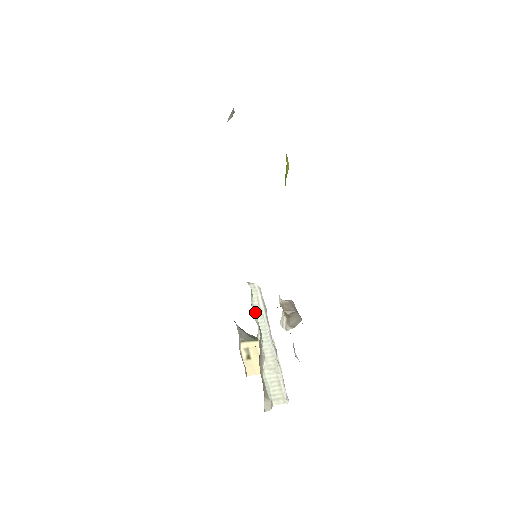
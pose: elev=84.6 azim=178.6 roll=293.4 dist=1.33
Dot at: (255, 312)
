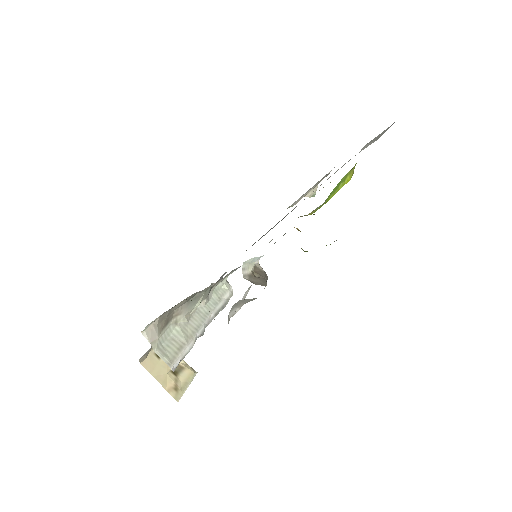
Dot at: (213, 295)
